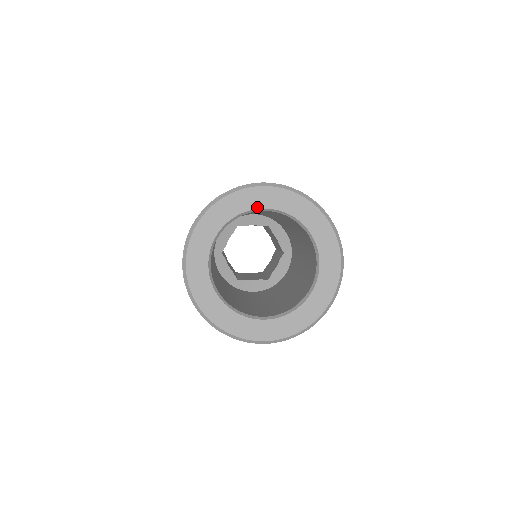
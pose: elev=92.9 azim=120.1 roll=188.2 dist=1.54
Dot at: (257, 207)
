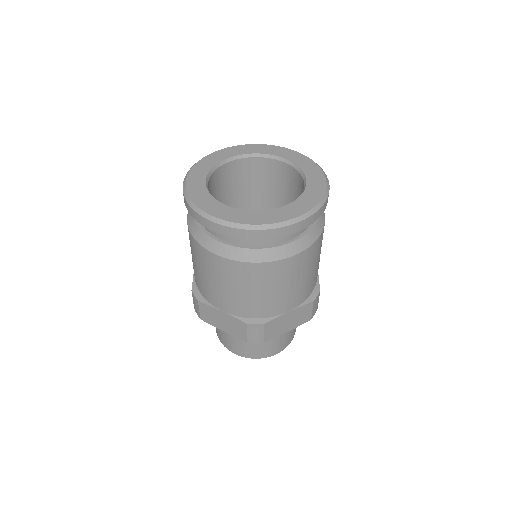
Dot at: (275, 155)
